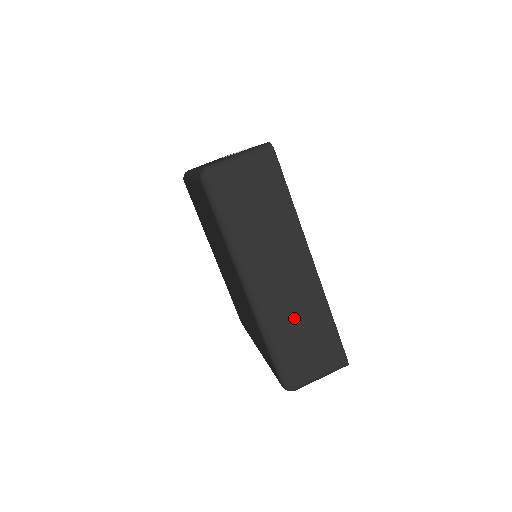
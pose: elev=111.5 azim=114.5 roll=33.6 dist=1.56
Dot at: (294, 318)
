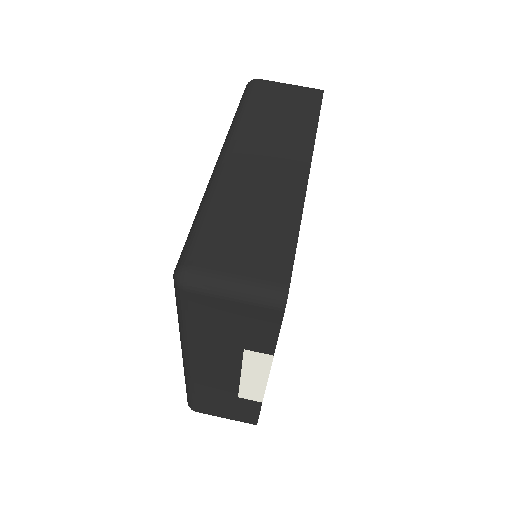
Dot at: (250, 199)
